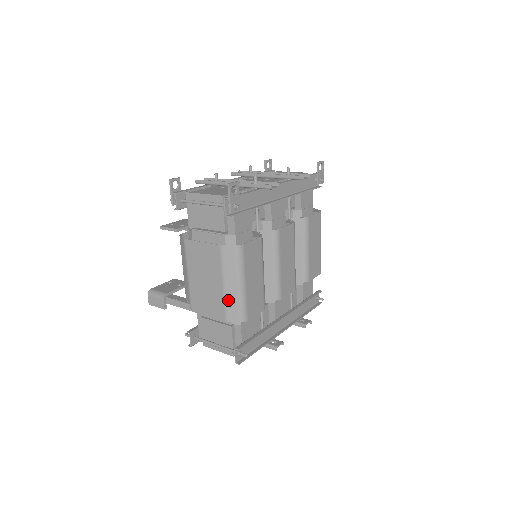
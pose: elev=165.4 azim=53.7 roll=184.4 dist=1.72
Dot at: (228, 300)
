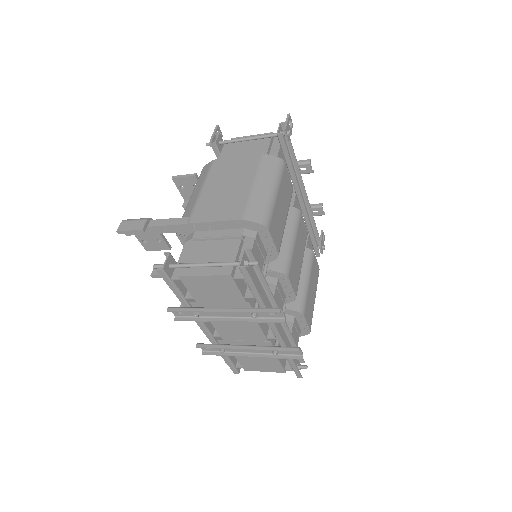
Dot at: (254, 199)
